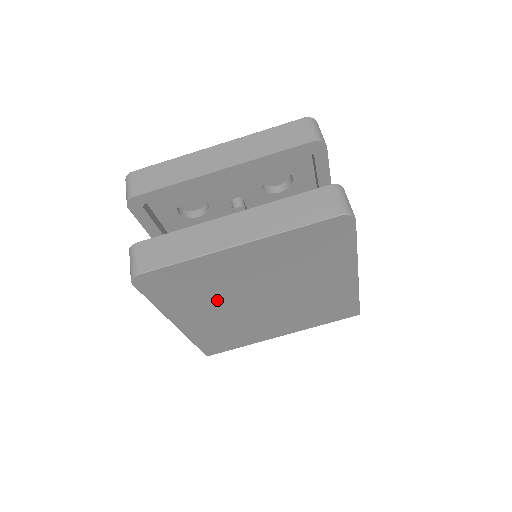
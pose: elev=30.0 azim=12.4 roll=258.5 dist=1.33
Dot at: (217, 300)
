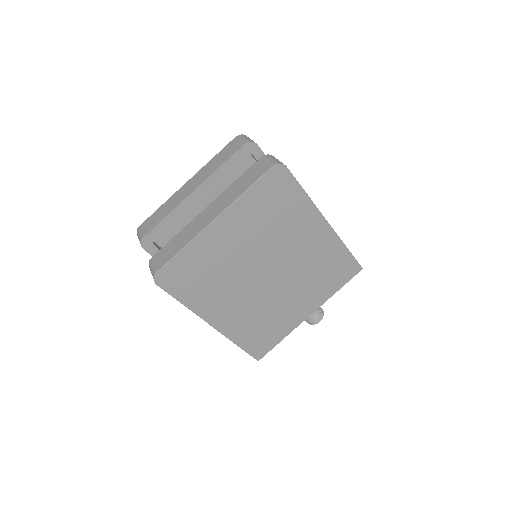
Dot at: (230, 285)
